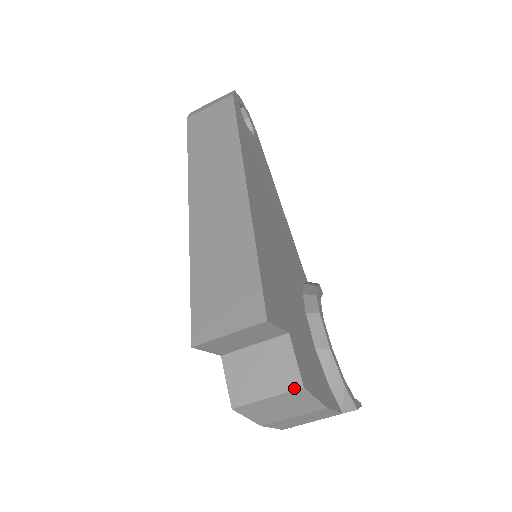
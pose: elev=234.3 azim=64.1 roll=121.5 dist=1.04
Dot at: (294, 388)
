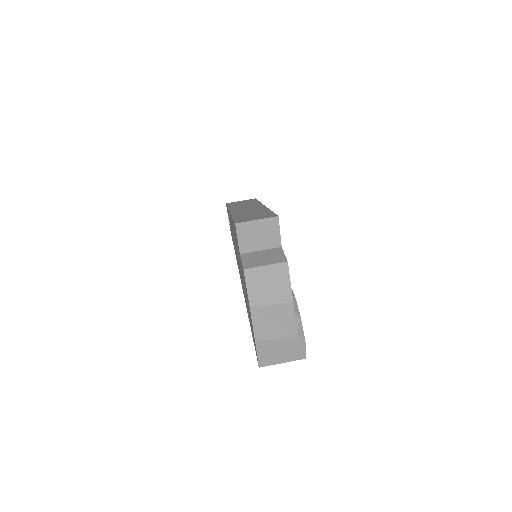
Dot at: (282, 262)
